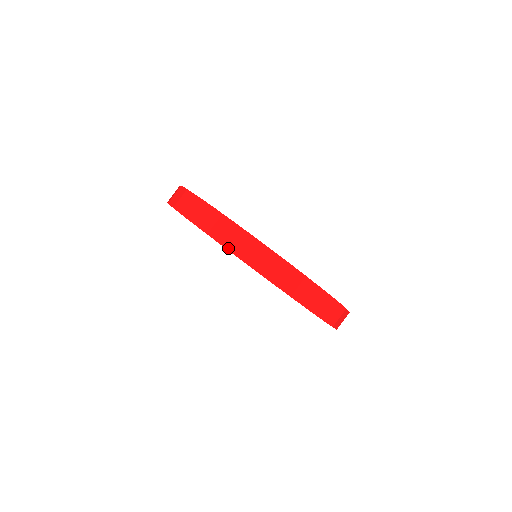
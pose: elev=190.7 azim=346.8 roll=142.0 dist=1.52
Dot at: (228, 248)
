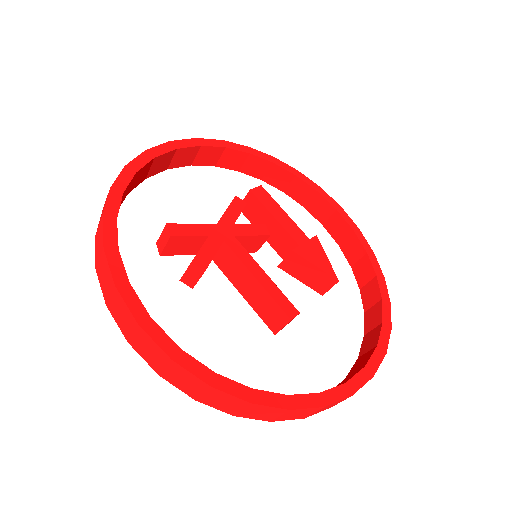
Dot at: (137, 350)
